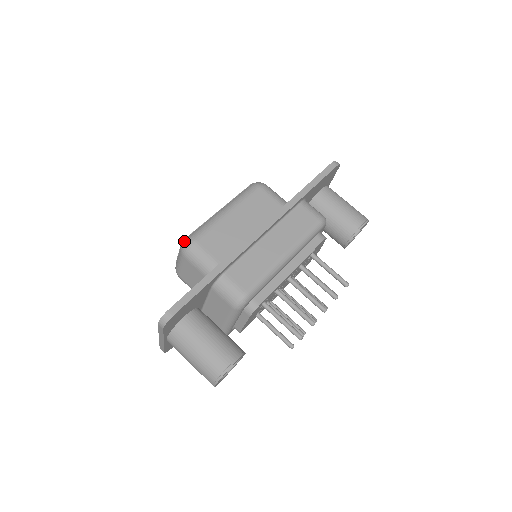
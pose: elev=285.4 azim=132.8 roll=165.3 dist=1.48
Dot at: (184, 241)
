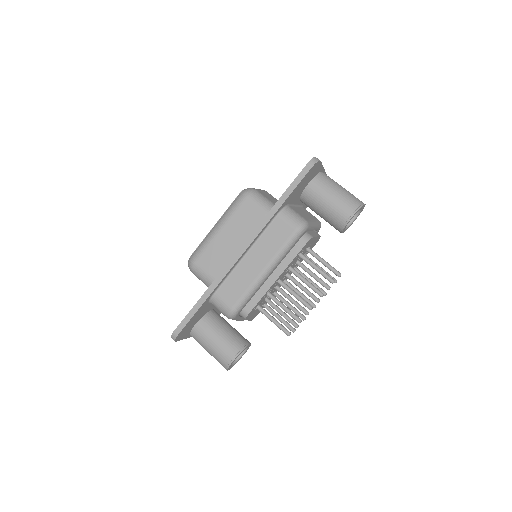
Dot at: (188, 260)
